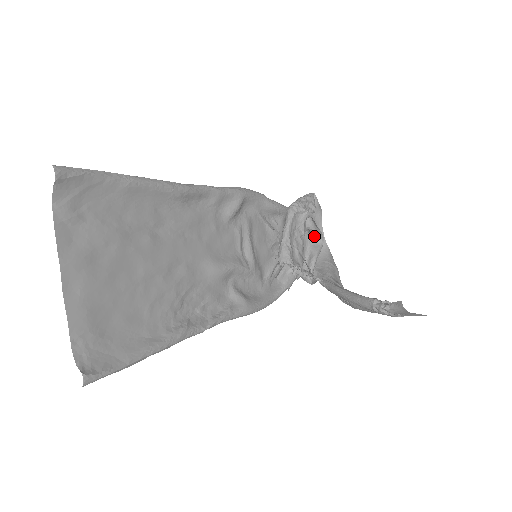
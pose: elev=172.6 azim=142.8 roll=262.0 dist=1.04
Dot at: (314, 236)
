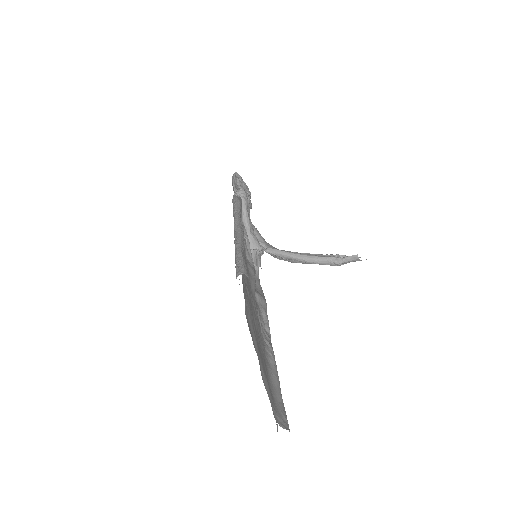
Dot at: occluded
